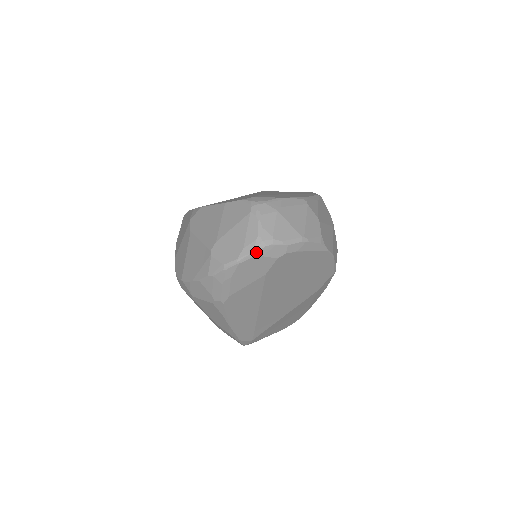
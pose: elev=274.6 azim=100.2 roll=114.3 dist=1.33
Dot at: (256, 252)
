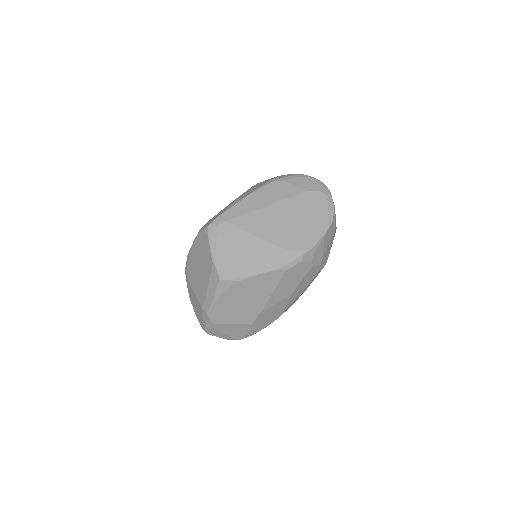
Dot at: (321, 182)
